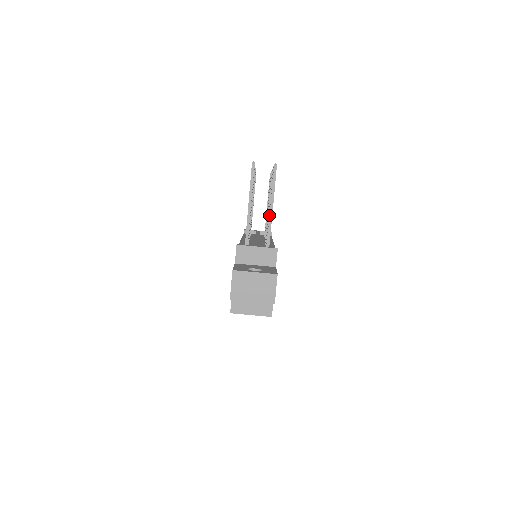
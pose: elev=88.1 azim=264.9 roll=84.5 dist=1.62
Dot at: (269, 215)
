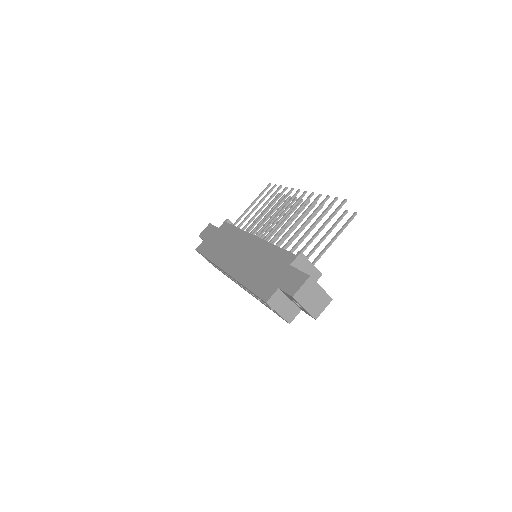
Dot at: (328, 245)
